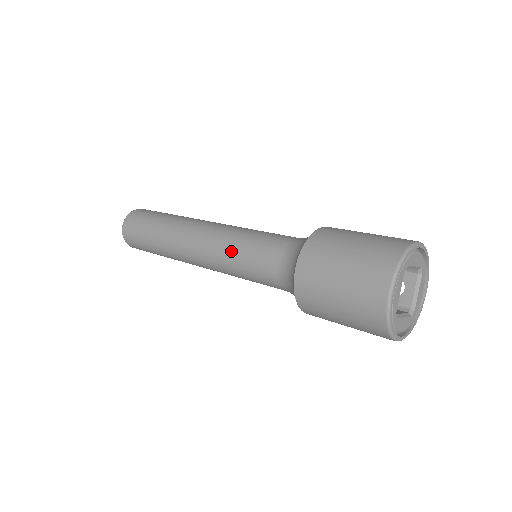
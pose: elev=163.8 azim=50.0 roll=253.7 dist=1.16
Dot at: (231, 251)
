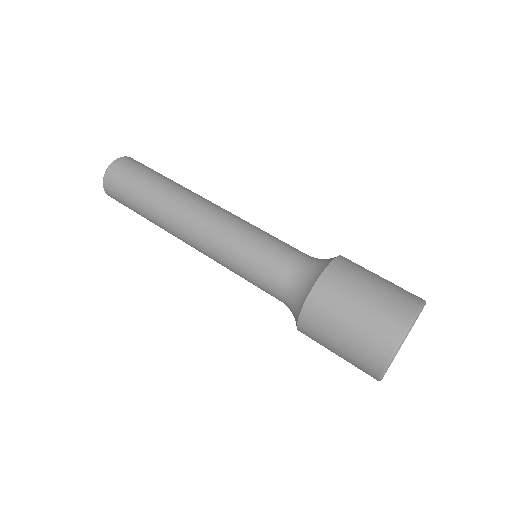
Dot at: occluded
